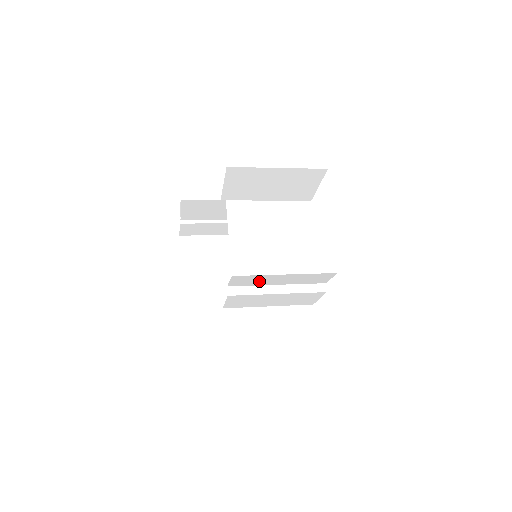
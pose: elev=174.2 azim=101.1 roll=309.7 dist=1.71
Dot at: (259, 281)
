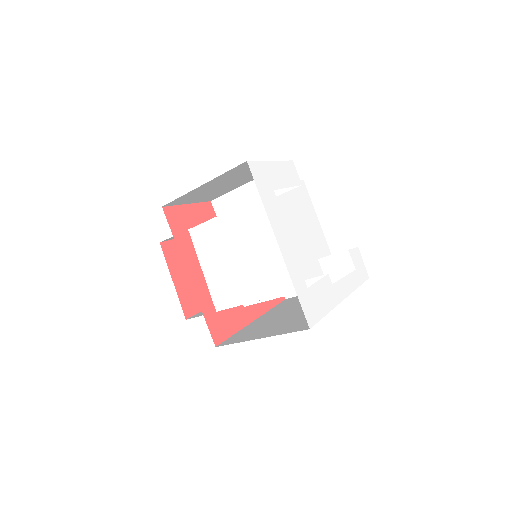
Dot at: occluded
